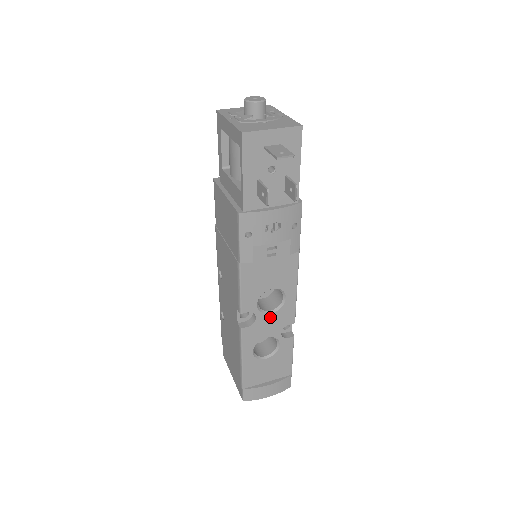
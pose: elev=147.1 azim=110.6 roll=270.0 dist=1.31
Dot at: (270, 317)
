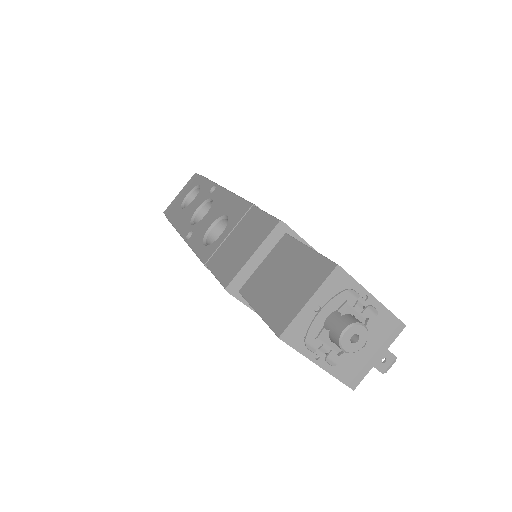
Dot at: occluded
